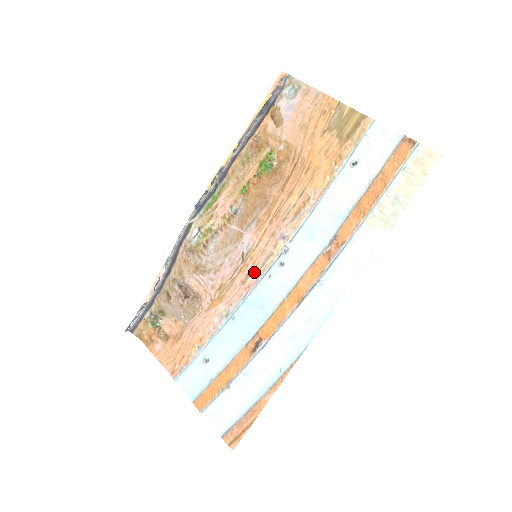
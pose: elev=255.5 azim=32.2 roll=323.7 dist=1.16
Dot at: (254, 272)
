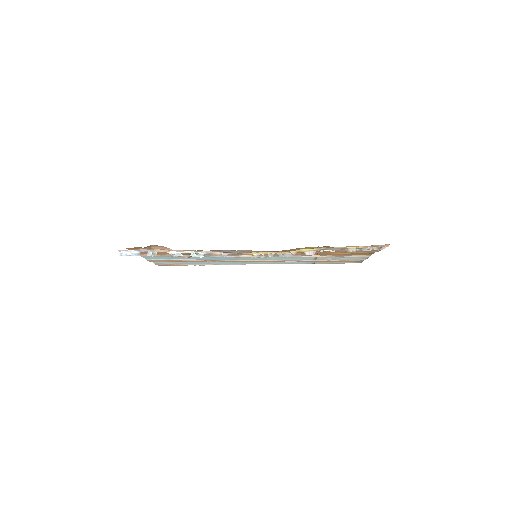
Dot at: (246, 255)
